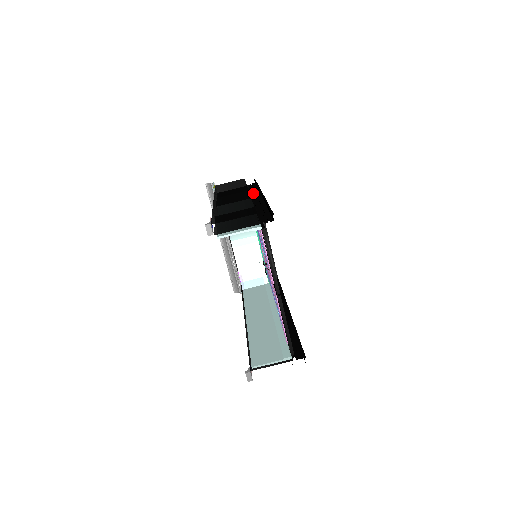
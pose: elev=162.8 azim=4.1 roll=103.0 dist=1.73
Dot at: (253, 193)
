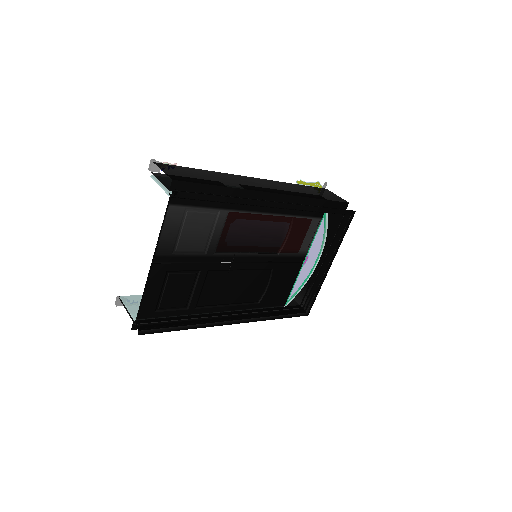
Dot at: occluded
